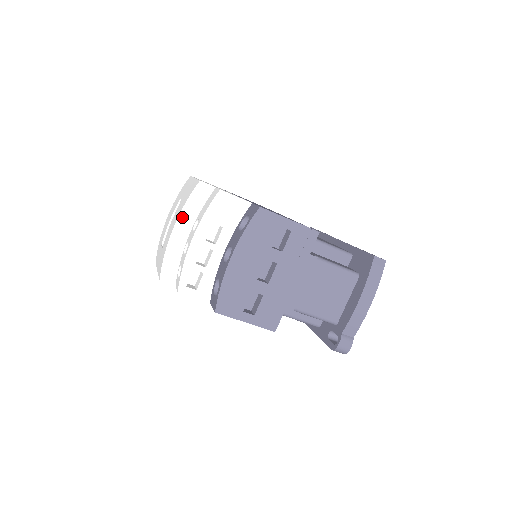
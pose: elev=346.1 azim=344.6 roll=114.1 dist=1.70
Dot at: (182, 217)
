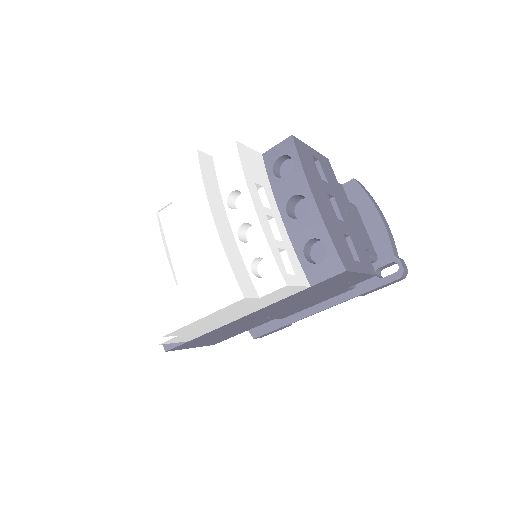
Dot at: (211, 200)
